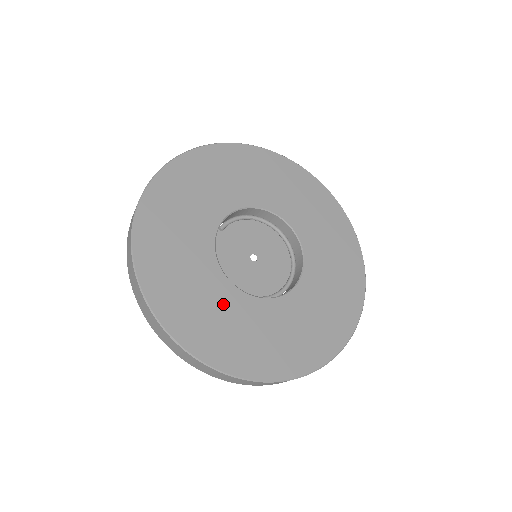
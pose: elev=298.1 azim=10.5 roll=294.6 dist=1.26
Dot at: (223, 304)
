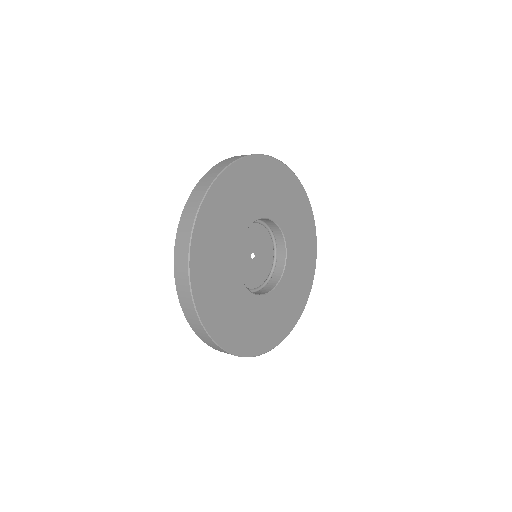
Dot at: (270, 310)
